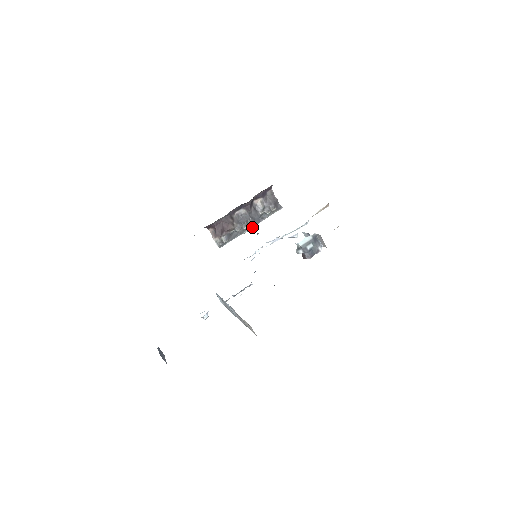
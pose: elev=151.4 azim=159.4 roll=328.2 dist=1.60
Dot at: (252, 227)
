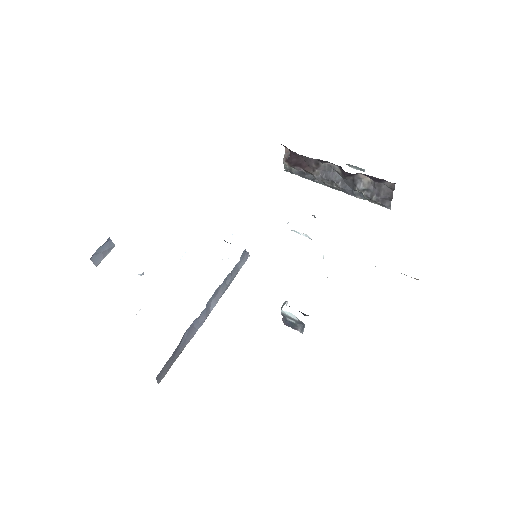
Dot at: (363, 170)
